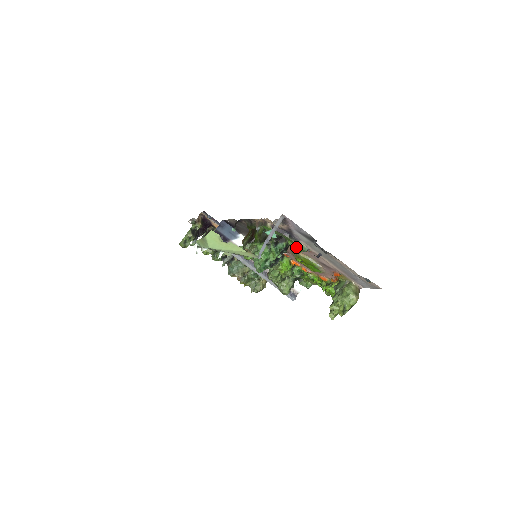
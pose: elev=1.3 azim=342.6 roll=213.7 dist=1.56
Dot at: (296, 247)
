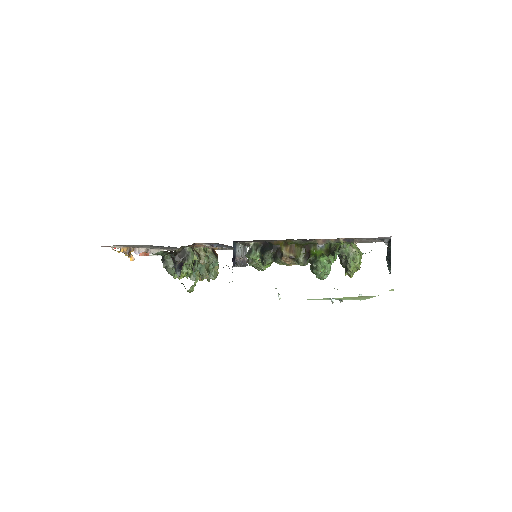
Dot at: (347, 244)
